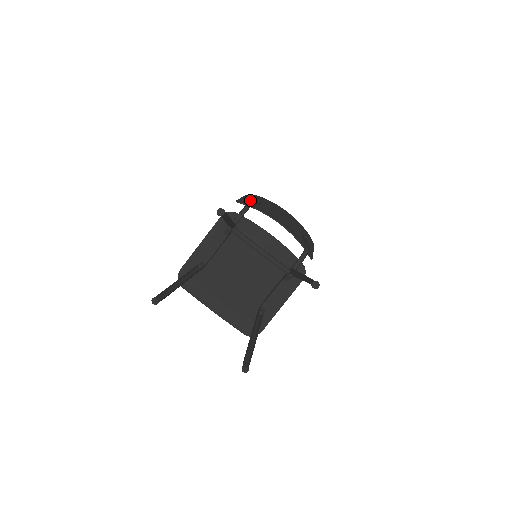
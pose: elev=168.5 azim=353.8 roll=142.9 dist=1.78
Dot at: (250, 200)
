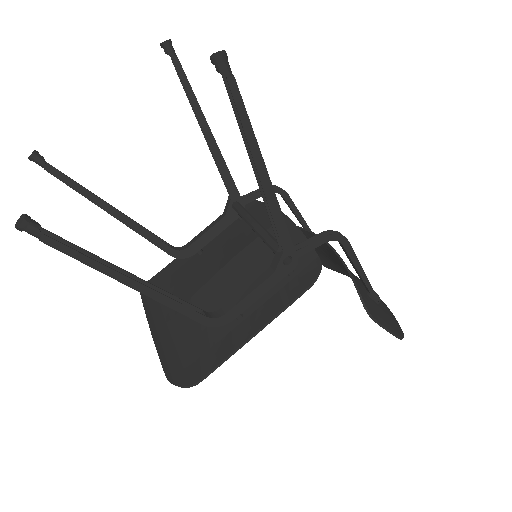
Dot at: occluded
